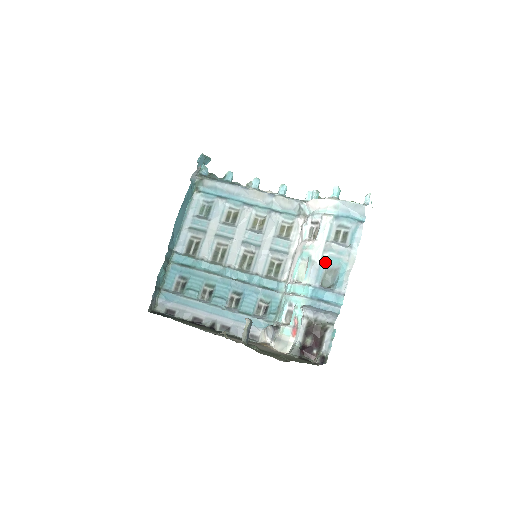
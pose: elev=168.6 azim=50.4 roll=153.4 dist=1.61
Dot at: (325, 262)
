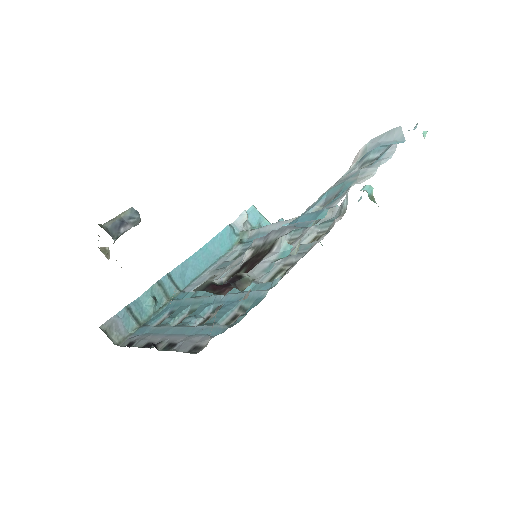
Dot at: (323, 197)
